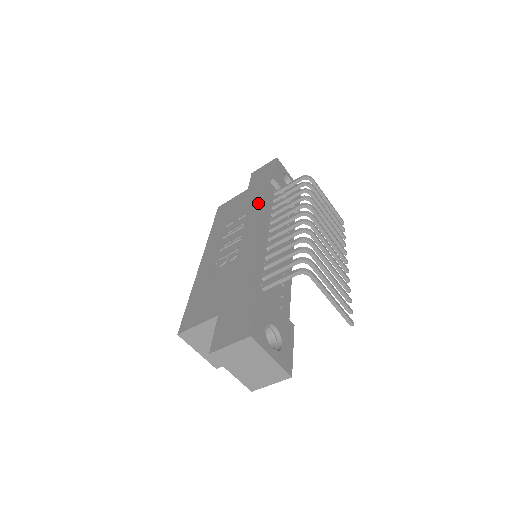
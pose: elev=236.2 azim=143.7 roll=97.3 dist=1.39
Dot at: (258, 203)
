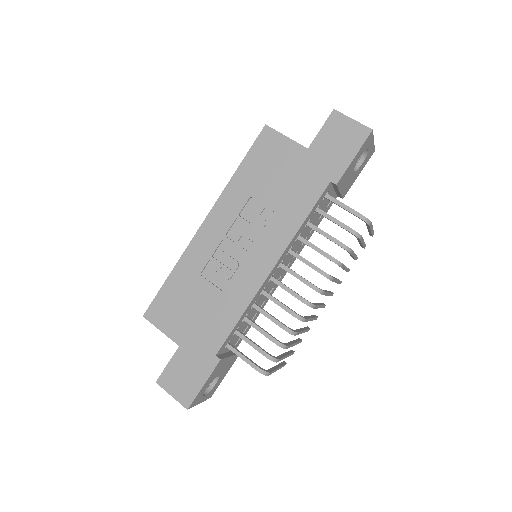
Dot at: (295, 213)
